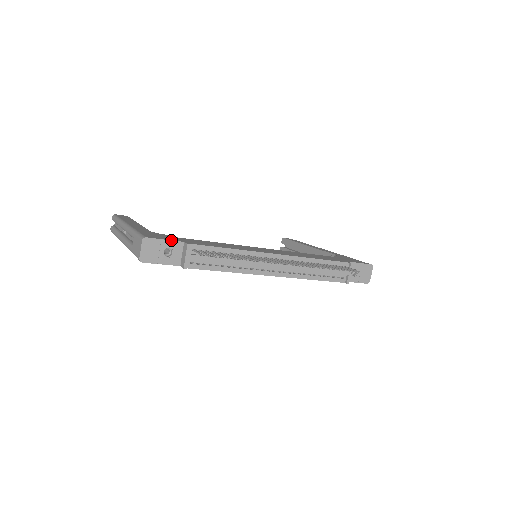
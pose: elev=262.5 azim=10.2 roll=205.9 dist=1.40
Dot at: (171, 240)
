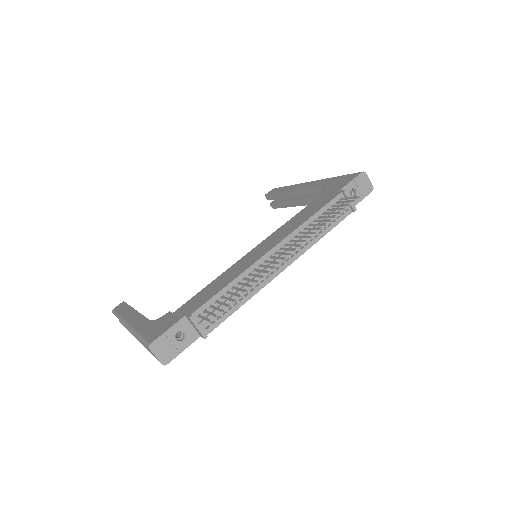
Dot at: (173, 325)
